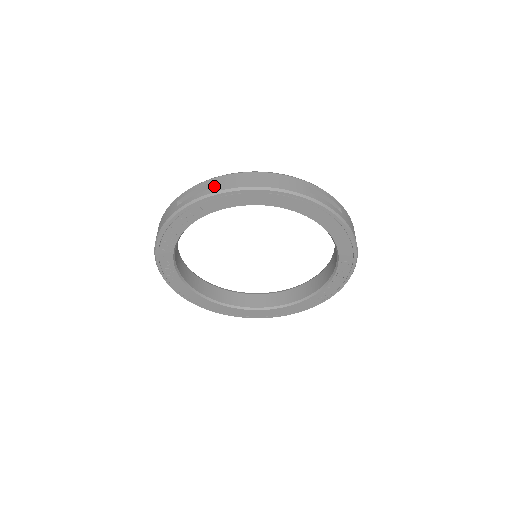
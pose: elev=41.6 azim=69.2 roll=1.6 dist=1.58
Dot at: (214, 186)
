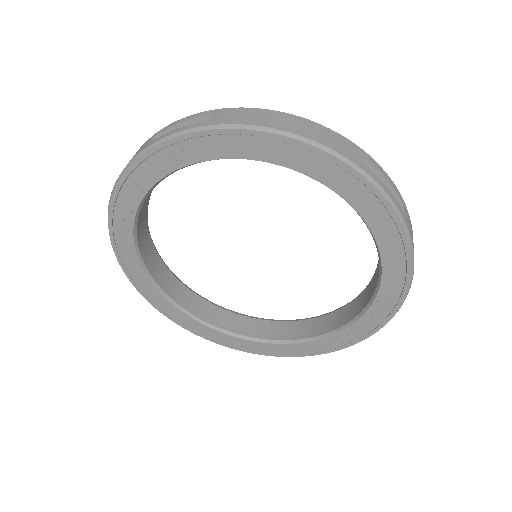
Dot at: (212, 118)
